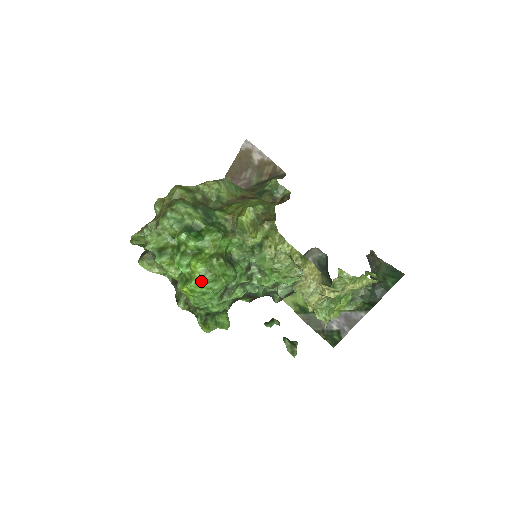
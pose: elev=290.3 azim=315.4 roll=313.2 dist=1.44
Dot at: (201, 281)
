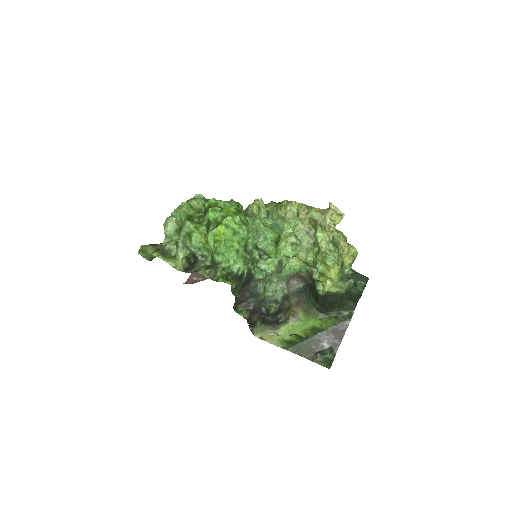
Dot at: (235, 217)
